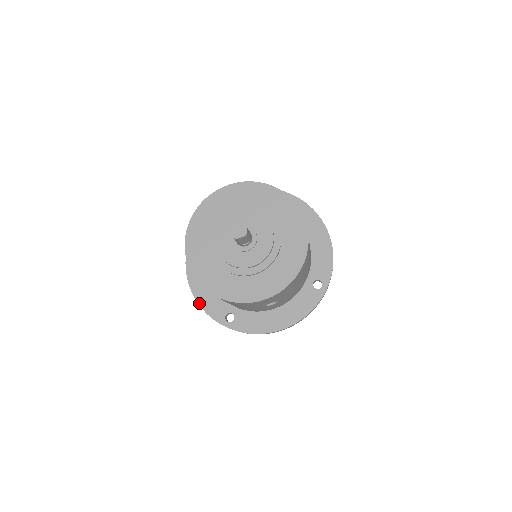
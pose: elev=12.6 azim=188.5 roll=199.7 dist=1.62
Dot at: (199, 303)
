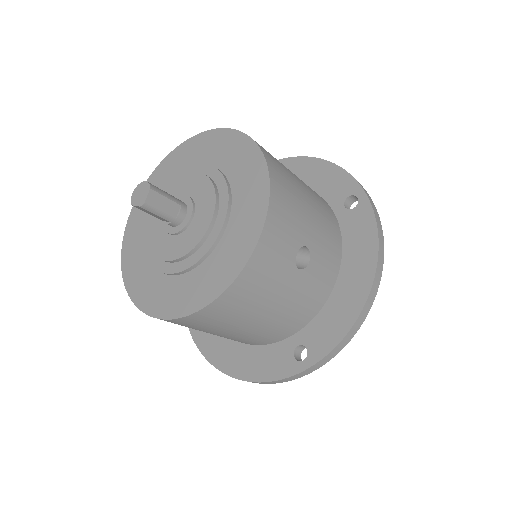
Dot at: (253, 380)
